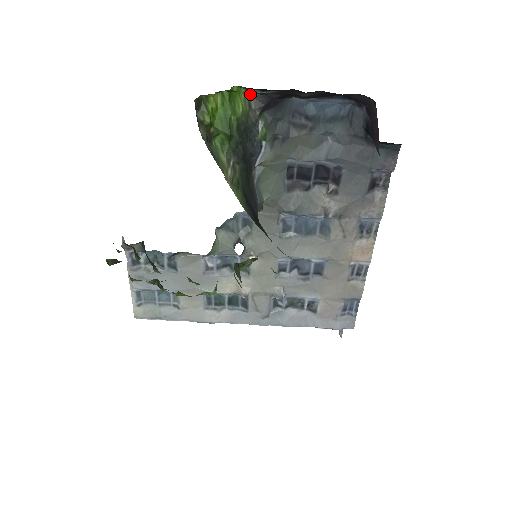
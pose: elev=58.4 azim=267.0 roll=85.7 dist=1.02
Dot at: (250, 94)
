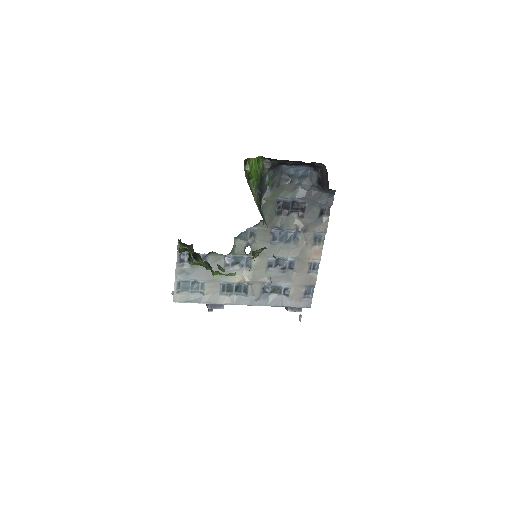
Dot at: (264, 161)
